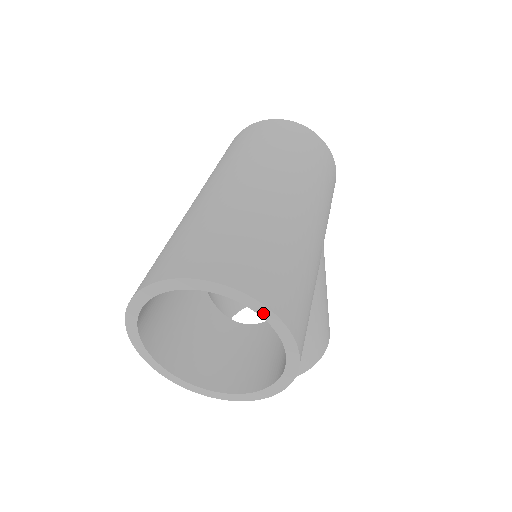
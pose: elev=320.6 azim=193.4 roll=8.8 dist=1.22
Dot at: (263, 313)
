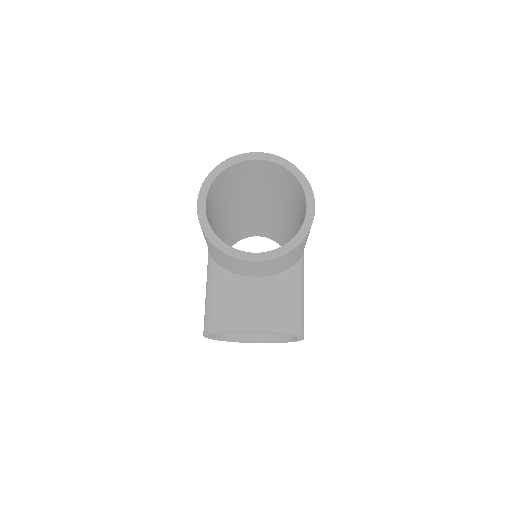
Dot at: (297, 174)
